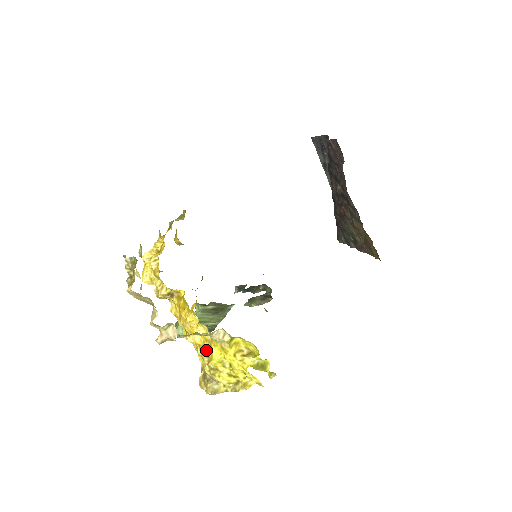
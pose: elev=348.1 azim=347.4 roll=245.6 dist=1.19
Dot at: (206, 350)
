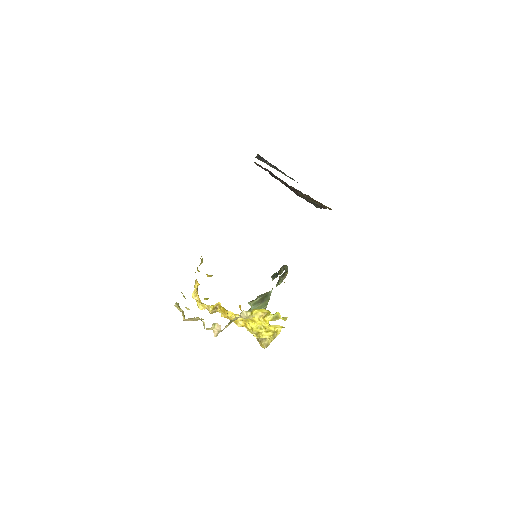
Dot at: (248, 326)
